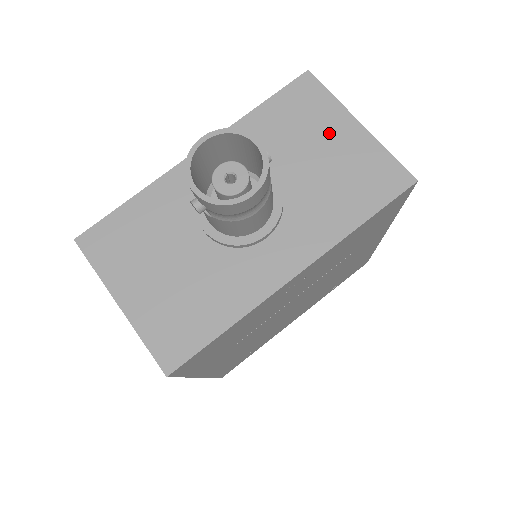
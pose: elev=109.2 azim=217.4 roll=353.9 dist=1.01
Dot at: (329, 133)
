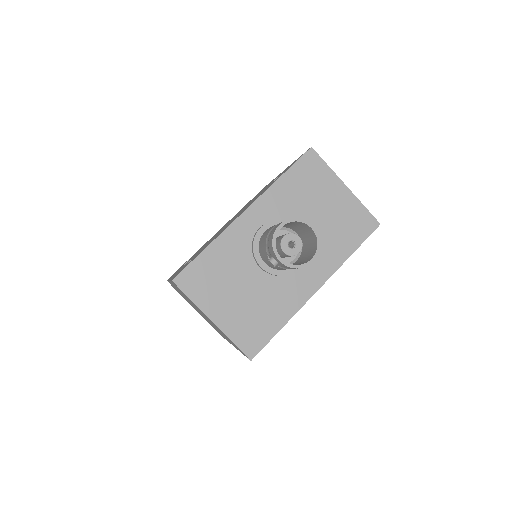
Dot at: (329, 194)
